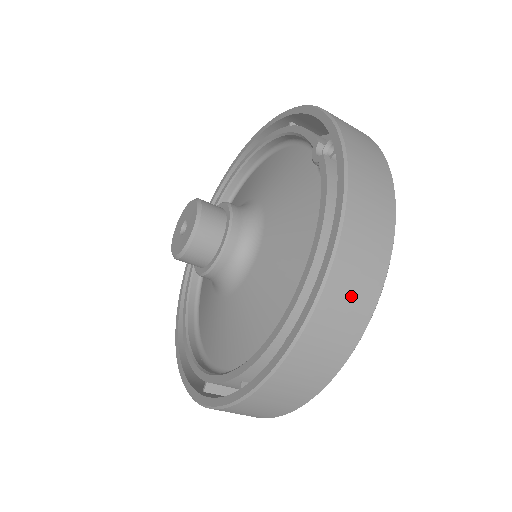
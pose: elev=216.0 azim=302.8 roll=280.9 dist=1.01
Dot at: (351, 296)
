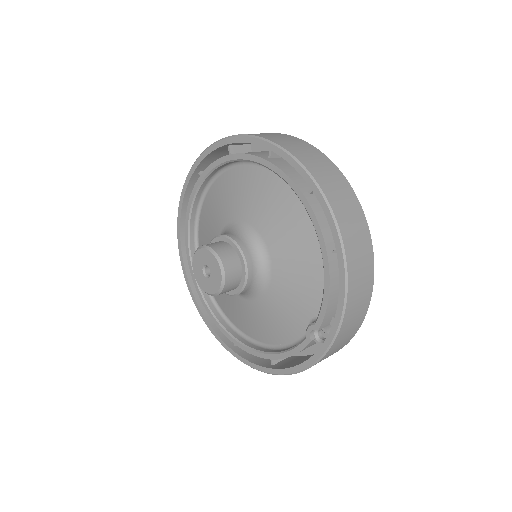
Dot at: occluded
